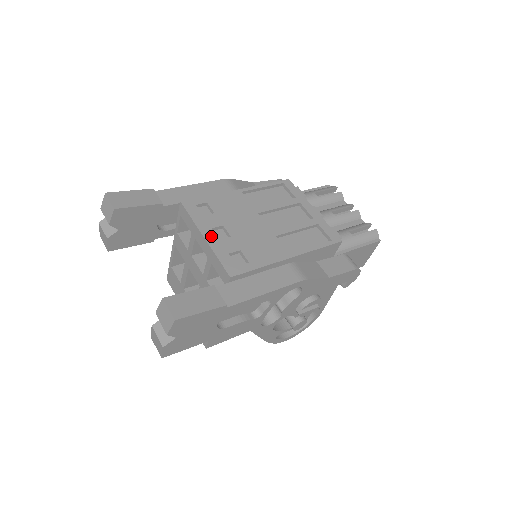
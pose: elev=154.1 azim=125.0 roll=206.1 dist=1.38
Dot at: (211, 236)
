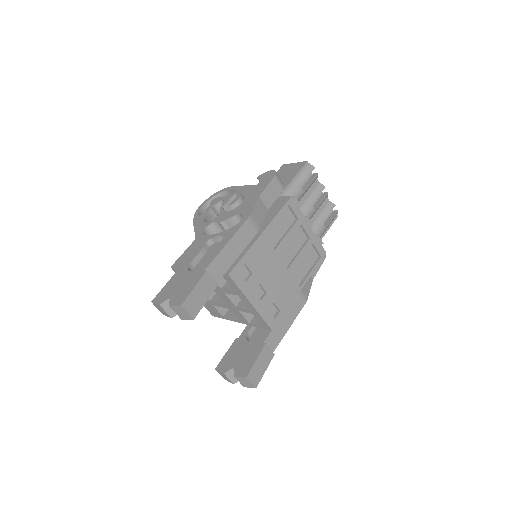
Dot at: (255, 300)
